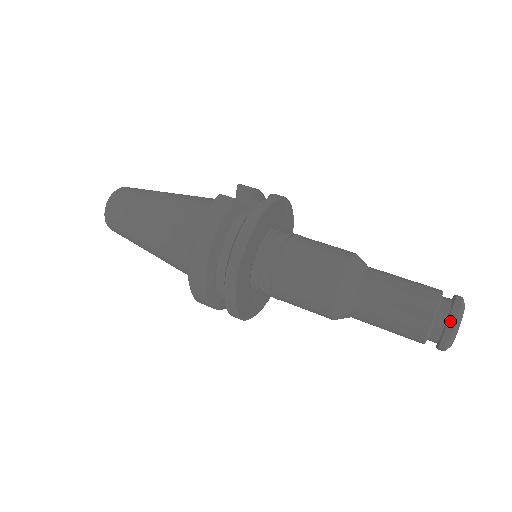
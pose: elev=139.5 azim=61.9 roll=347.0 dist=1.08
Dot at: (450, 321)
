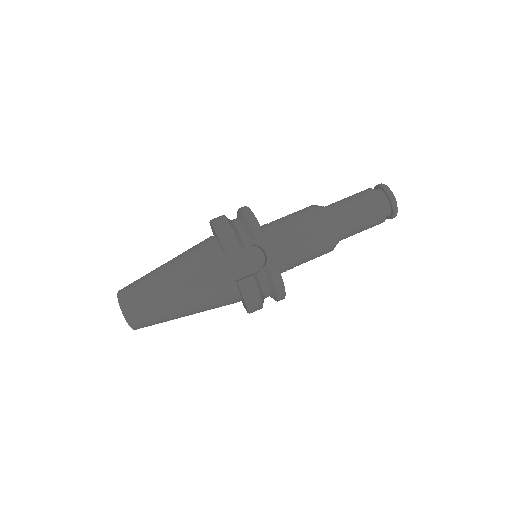
Dot at: (394, 215)
